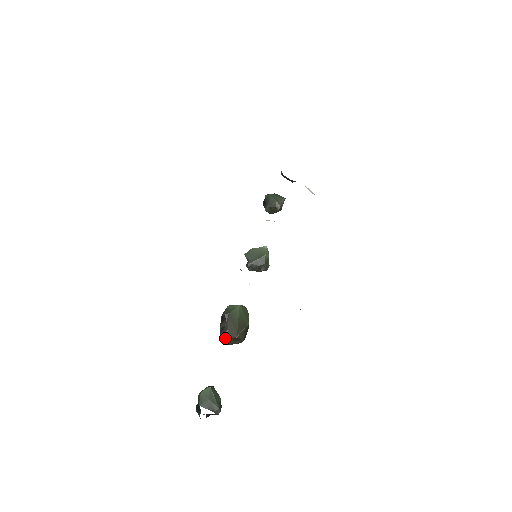
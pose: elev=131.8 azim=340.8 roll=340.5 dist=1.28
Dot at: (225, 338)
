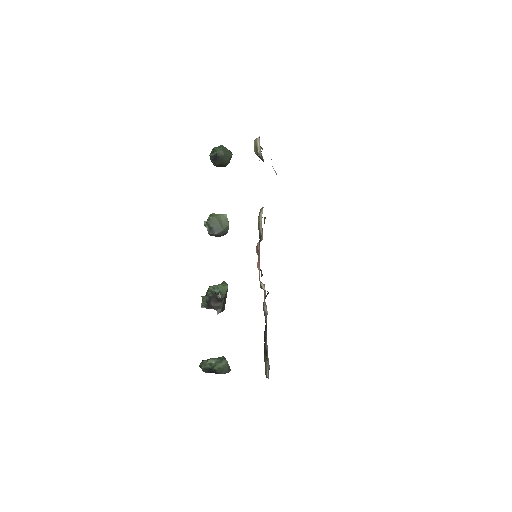
Dot at: occluded
